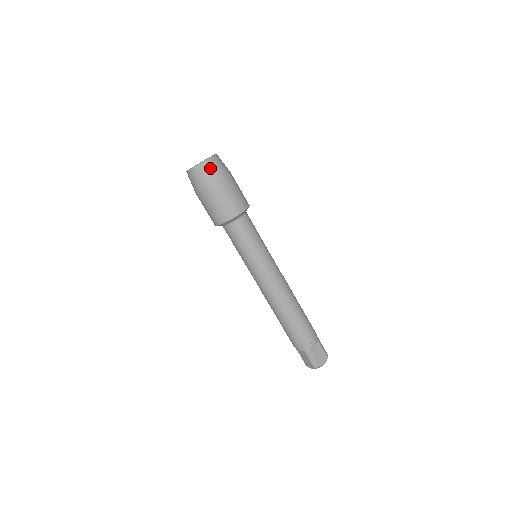
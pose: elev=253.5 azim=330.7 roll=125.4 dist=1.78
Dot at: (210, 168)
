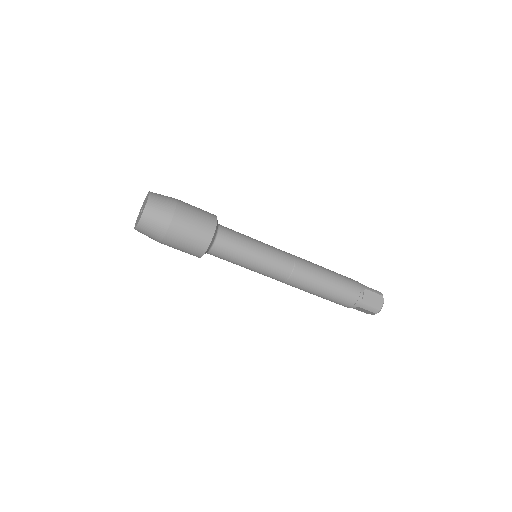
Dot at: (154, 214)
